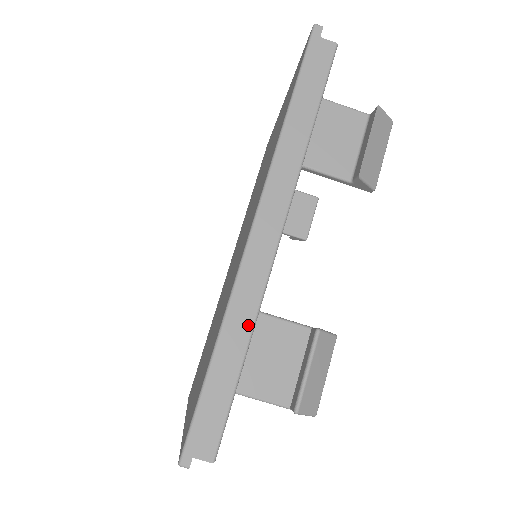
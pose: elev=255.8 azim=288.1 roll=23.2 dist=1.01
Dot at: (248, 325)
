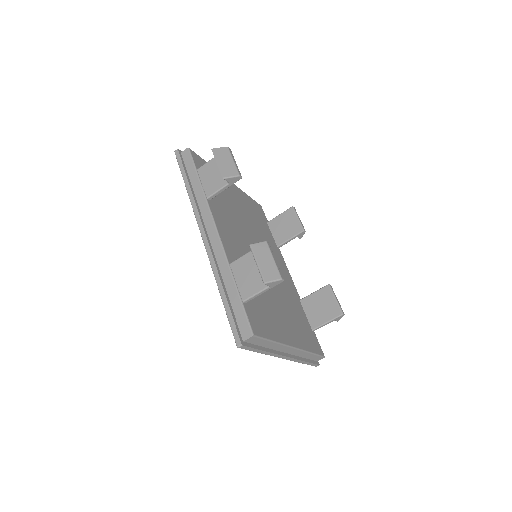
Dot at: (228, 272)
